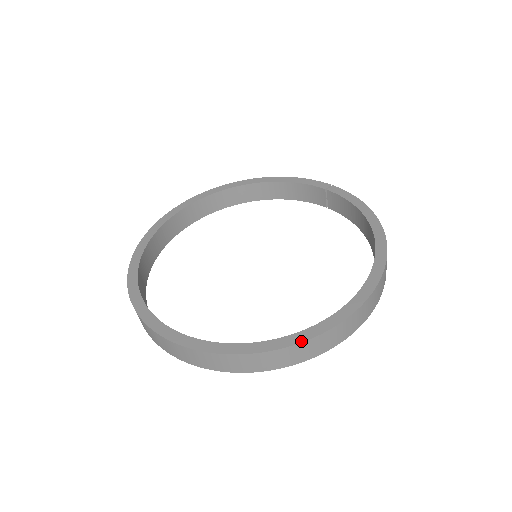
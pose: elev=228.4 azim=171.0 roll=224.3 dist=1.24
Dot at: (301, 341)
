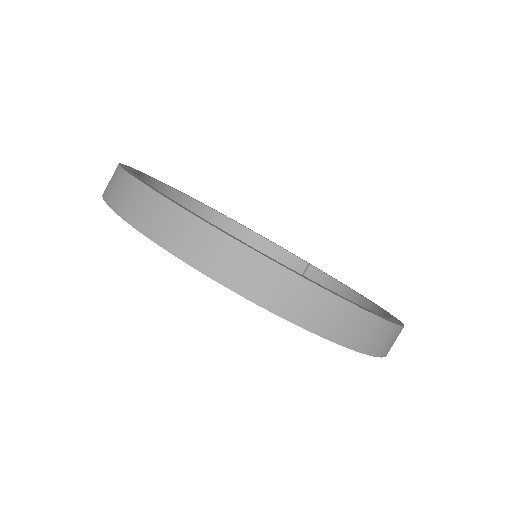
Dot at: (364, 308)
